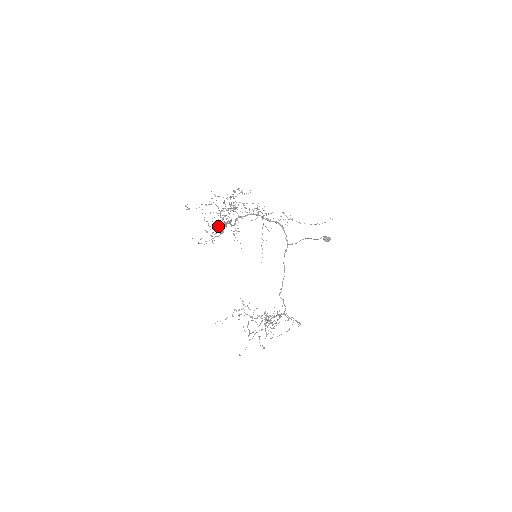
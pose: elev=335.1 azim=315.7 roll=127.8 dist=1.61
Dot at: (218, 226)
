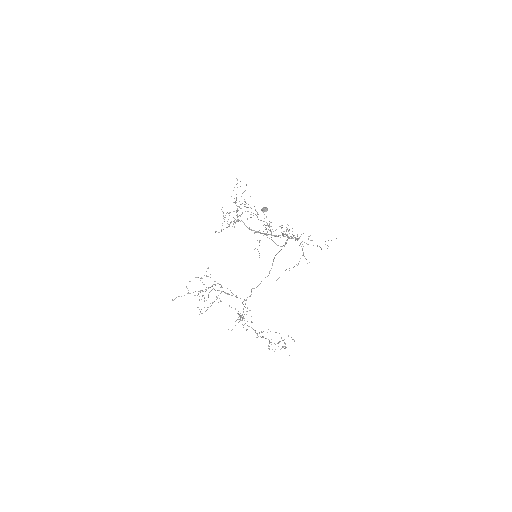
Dot at: (231, 221)
